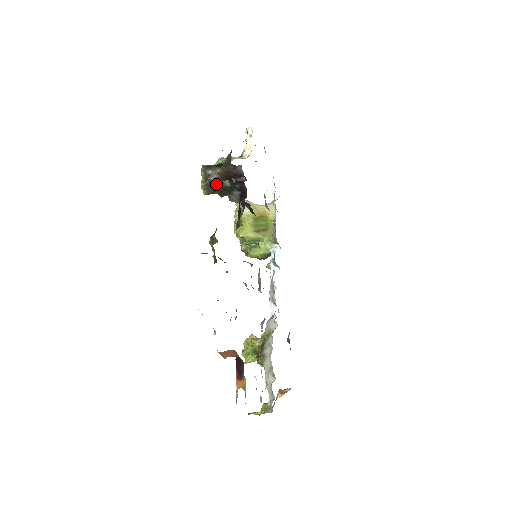
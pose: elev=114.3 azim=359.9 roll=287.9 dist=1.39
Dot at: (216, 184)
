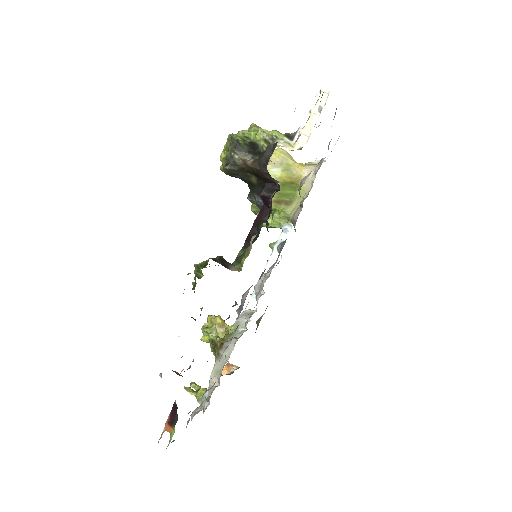
Dot at: (239, 173)
